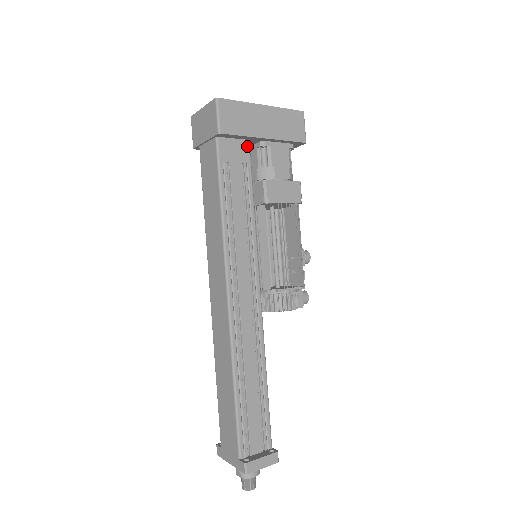
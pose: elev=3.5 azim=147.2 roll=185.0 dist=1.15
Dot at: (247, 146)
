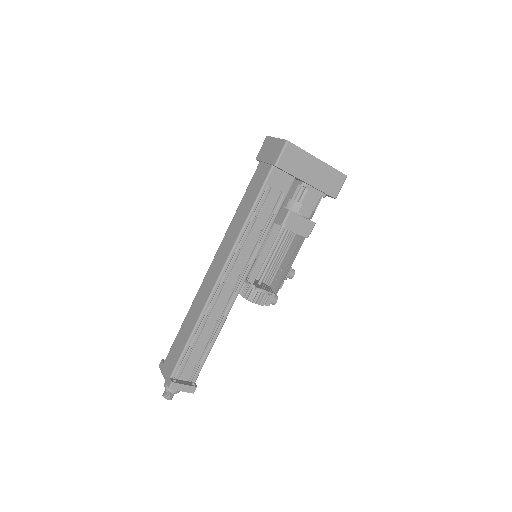
Dot at: (291, 181)
